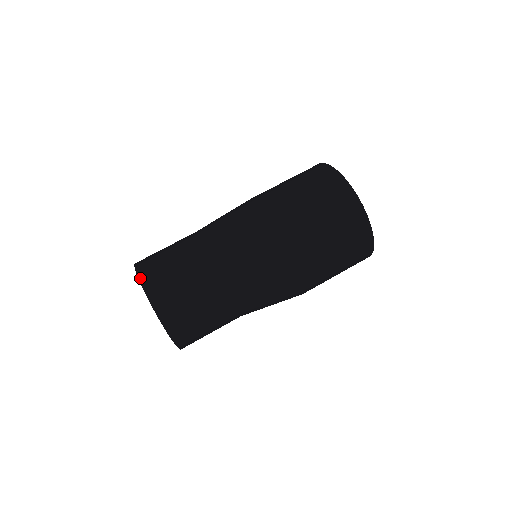
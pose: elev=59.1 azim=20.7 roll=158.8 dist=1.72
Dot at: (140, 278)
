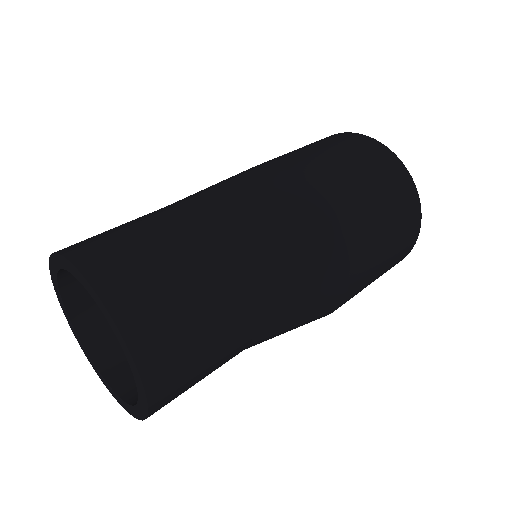
Dot at: (107, 303)
